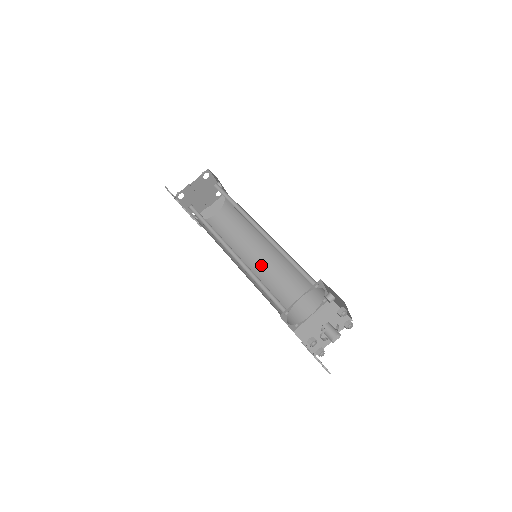
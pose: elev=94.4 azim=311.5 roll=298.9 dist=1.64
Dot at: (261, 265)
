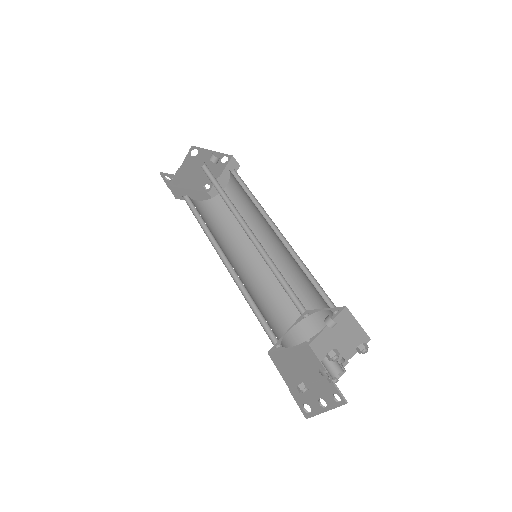
Dot at: (272, 256)
